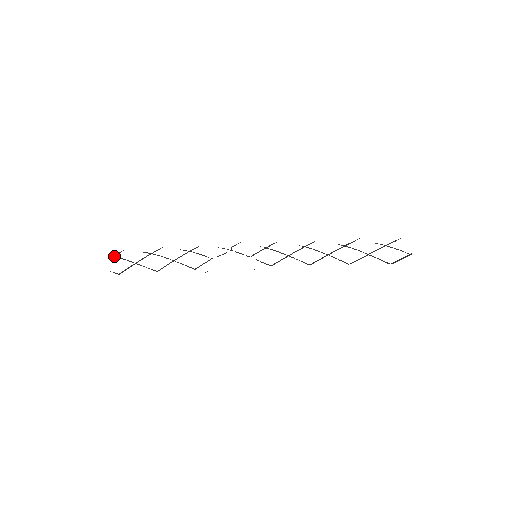
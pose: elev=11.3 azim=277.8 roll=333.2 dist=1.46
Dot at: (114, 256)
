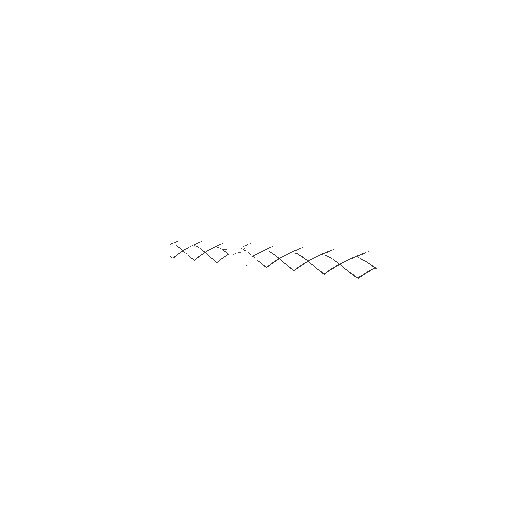
Dot at: (176, 245)
